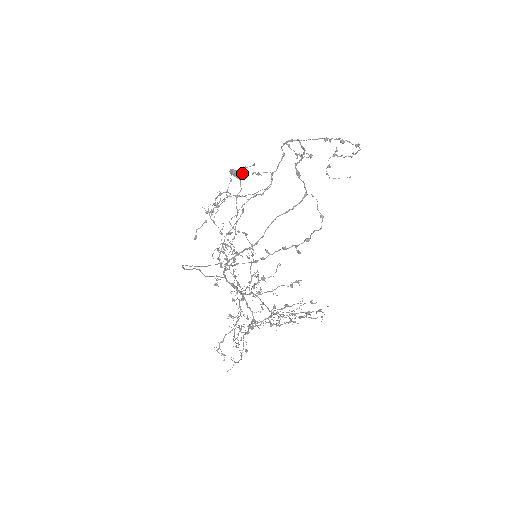
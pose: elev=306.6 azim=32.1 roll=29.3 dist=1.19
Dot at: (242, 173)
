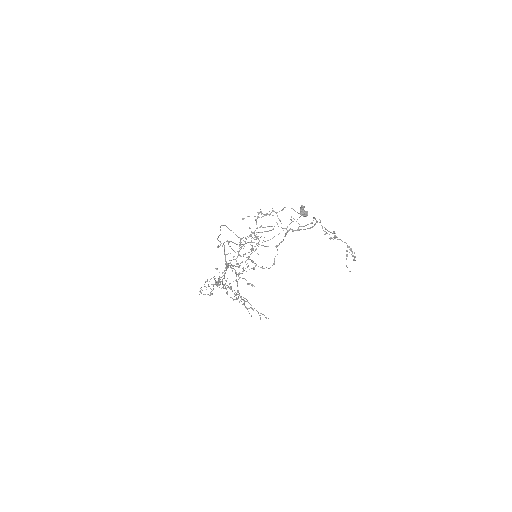
Dot at: (305, 213)
